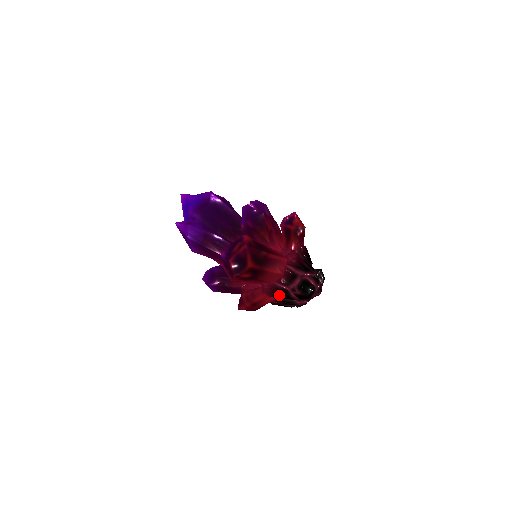
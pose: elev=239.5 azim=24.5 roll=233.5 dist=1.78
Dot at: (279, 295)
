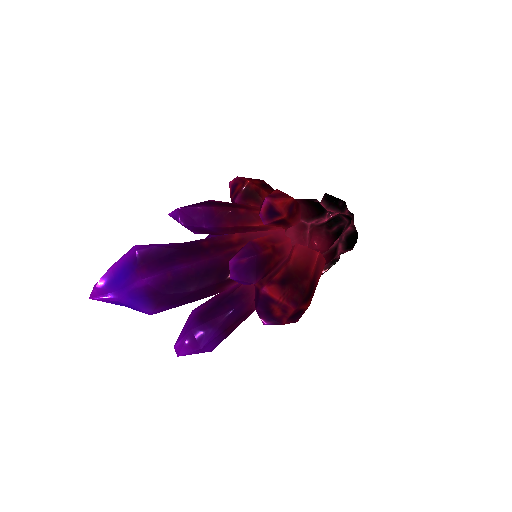
Dot at: occluded
